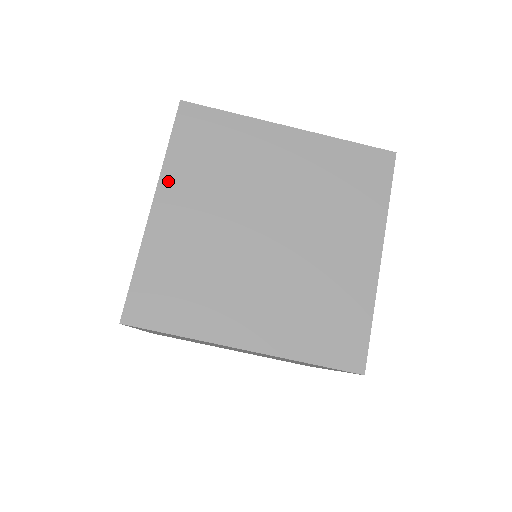
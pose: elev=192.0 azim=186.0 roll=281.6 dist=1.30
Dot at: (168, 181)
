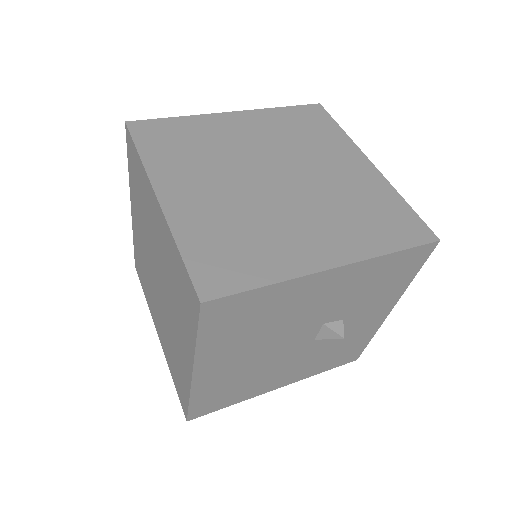
Dot at: (257, 114)
